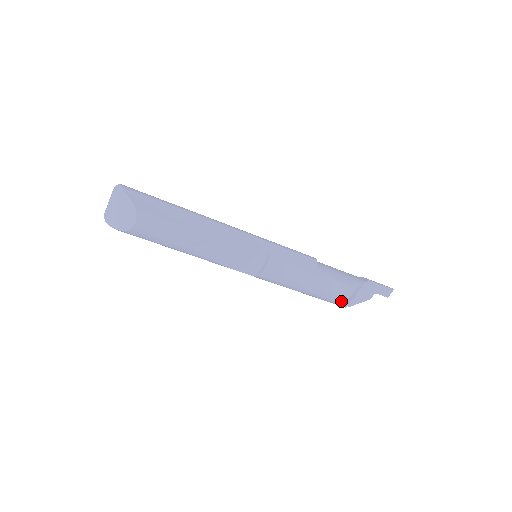
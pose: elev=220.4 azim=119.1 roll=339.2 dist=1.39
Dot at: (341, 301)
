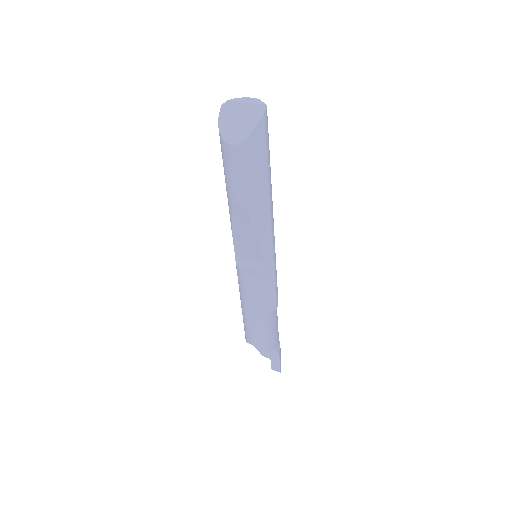
Dot at: (249, 339)
